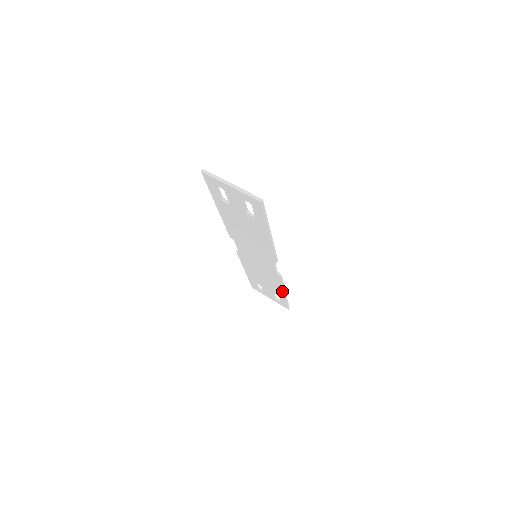
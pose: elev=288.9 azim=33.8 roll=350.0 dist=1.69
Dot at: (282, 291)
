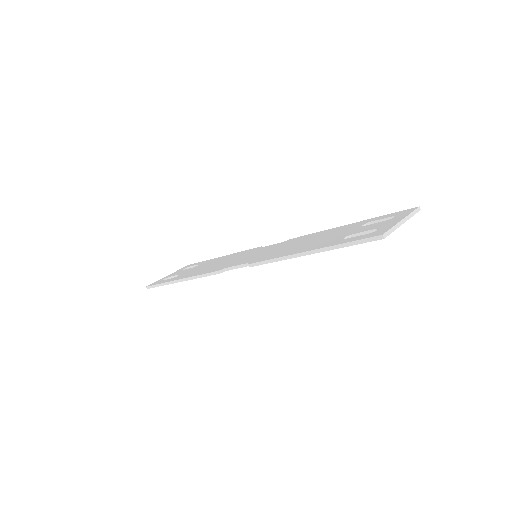
Dot at: occluded
